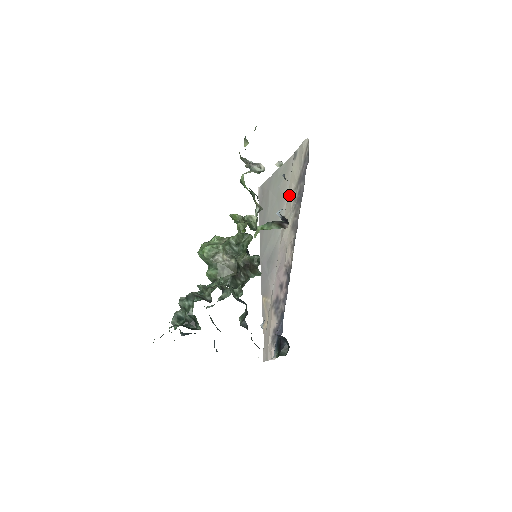
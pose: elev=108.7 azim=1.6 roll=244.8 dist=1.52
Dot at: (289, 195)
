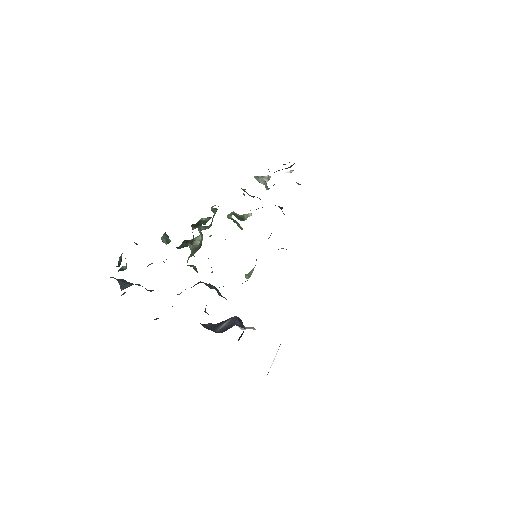
Dot at: occluded
